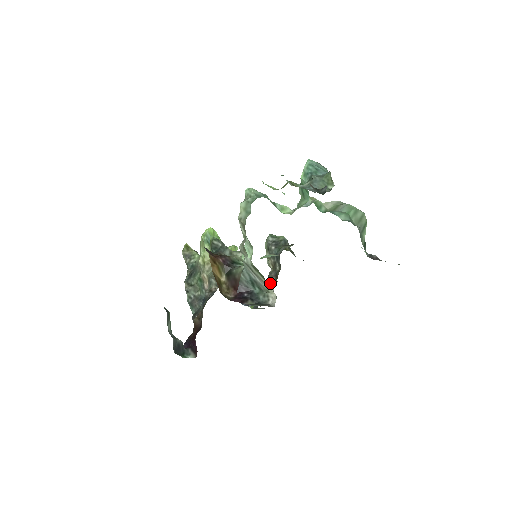
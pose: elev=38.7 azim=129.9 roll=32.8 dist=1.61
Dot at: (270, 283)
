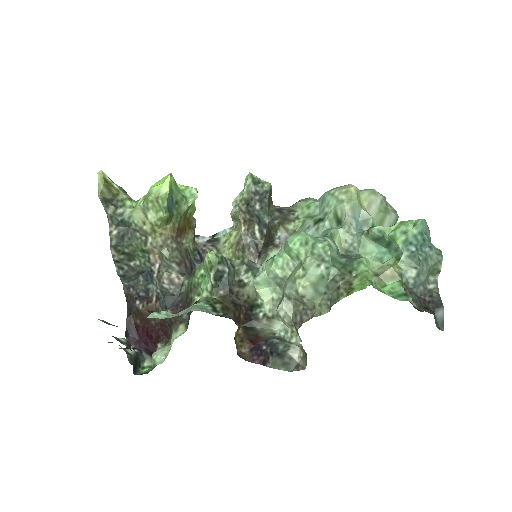
Dot at: (247, 258)
